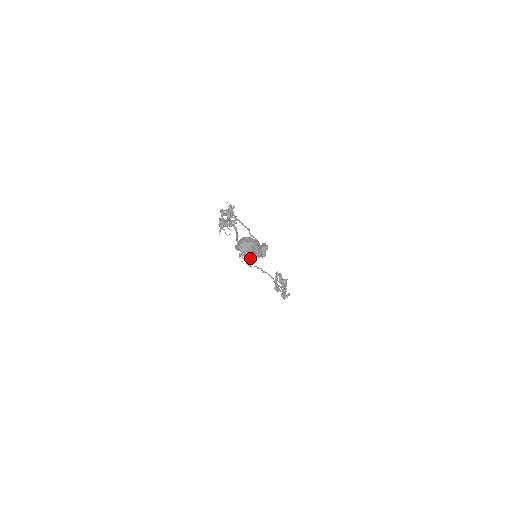
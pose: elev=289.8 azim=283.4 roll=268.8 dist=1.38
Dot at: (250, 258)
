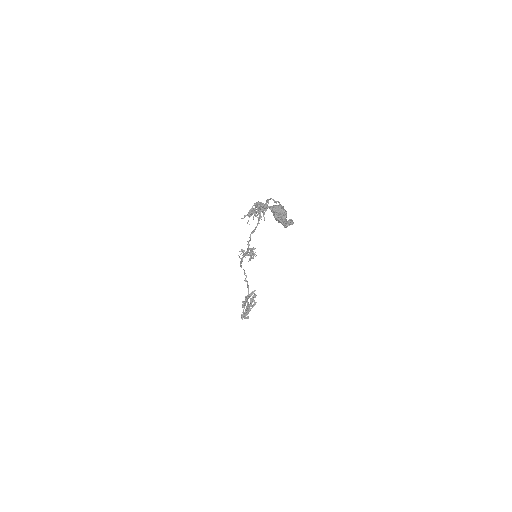
Dot at: (277, 219)
